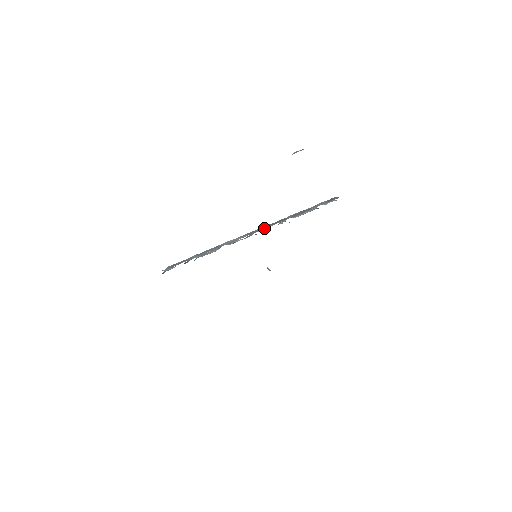
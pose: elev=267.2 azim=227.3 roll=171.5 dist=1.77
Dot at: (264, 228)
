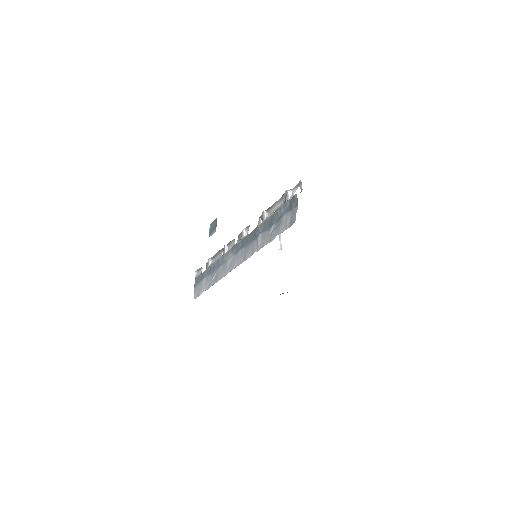
Dot at: (244, 245)
